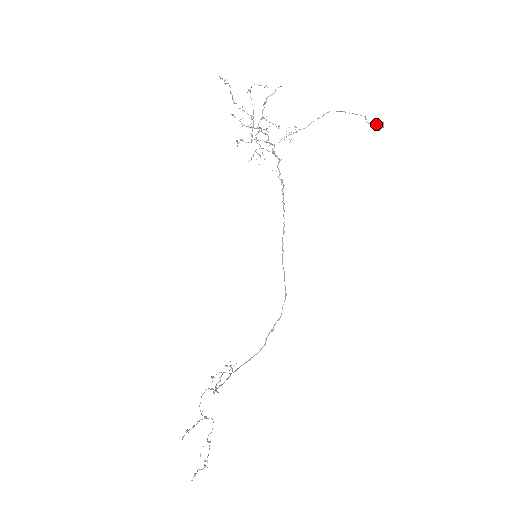
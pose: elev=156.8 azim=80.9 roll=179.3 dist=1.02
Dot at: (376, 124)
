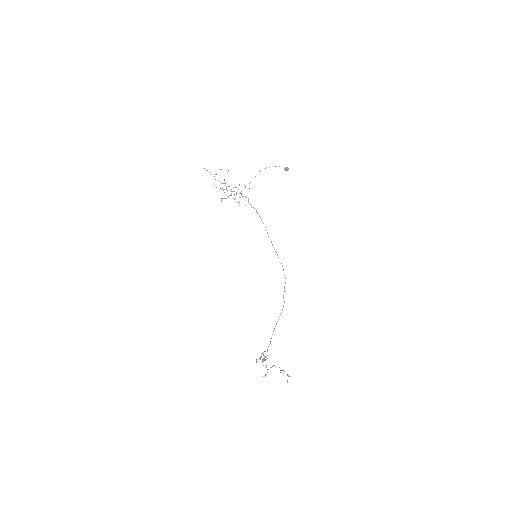
Dot at: (285, 168)
